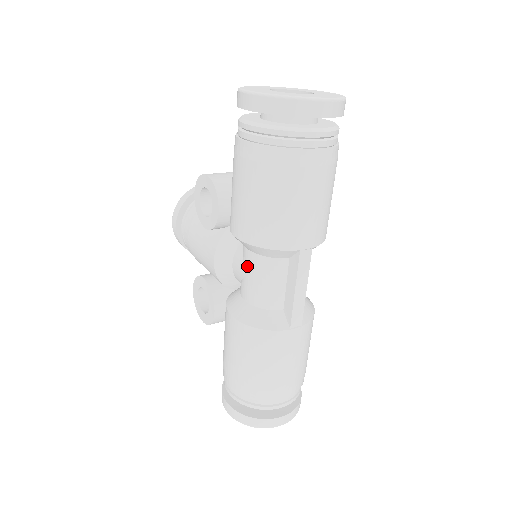
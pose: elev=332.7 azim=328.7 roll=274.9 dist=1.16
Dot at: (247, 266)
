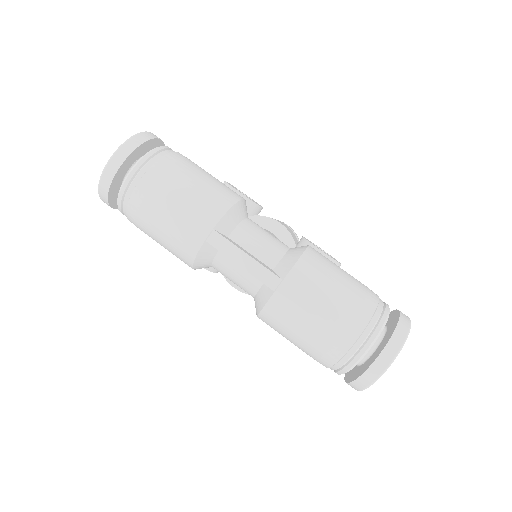
Dot at: occluded
